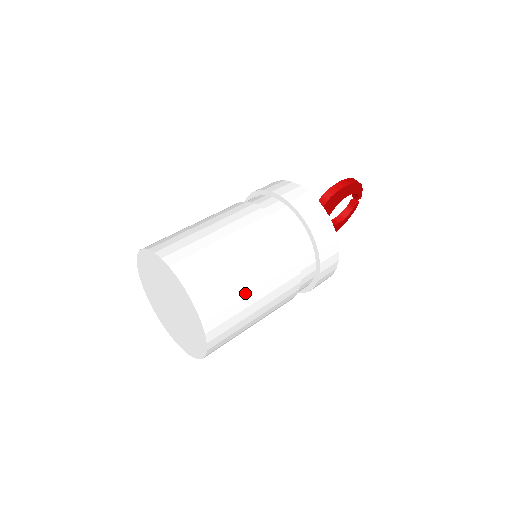
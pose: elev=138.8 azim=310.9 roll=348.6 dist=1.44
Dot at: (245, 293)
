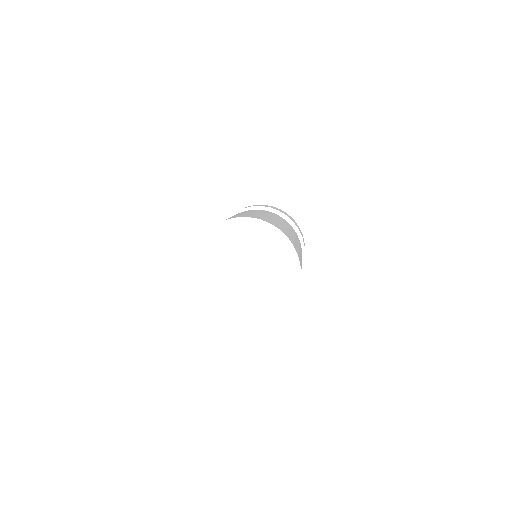
Dot at: occluded
